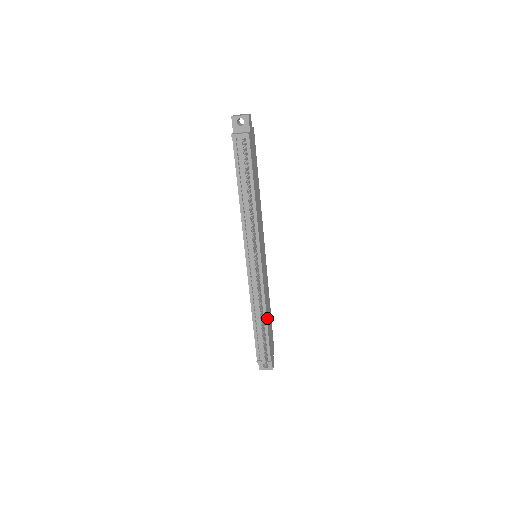
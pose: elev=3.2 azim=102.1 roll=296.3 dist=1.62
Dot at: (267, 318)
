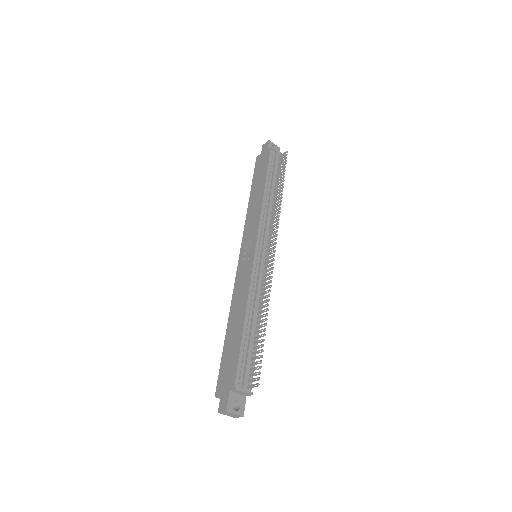
Dot at: occluded
